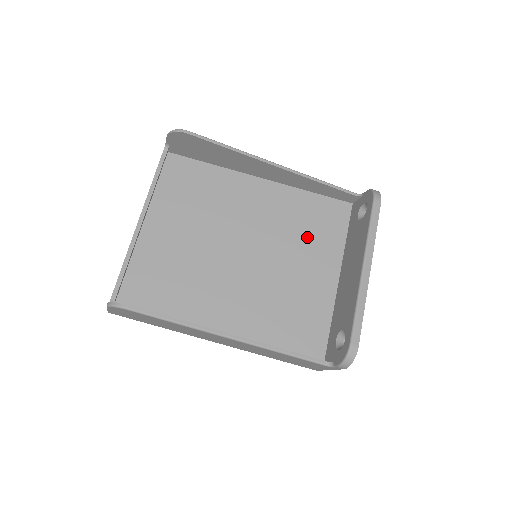
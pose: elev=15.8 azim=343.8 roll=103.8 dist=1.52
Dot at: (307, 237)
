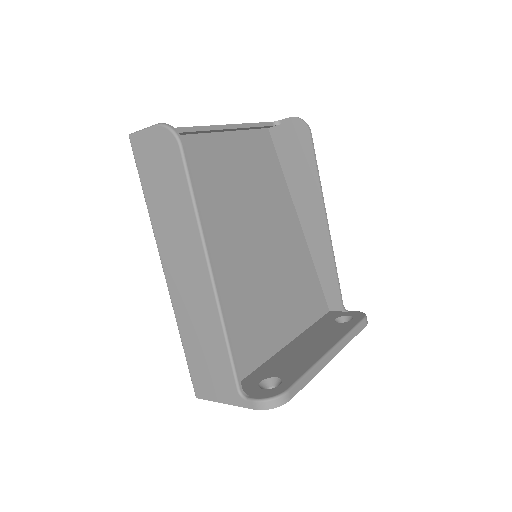
Dot at: (292, 291)
